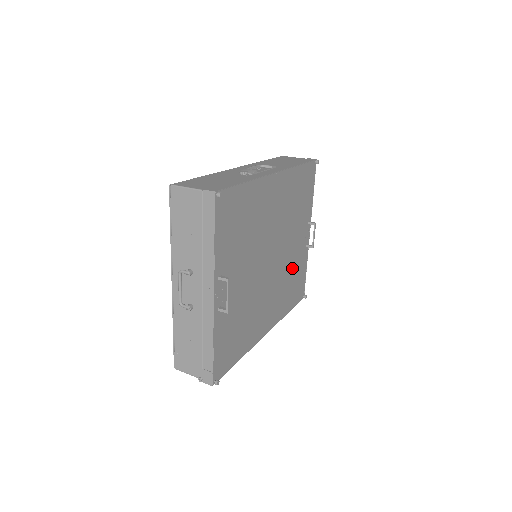
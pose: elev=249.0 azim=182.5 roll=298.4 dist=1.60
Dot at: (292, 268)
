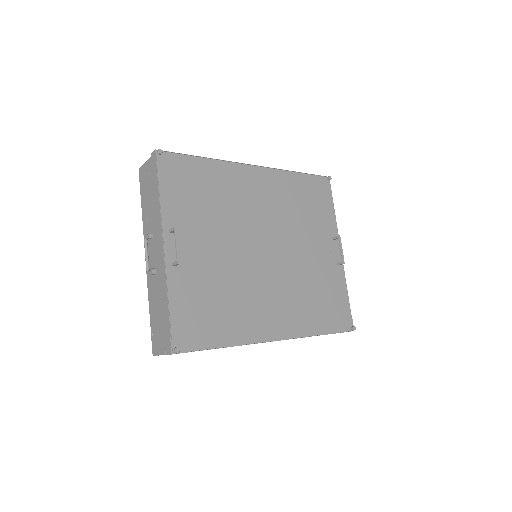
Dot at: (314, 280)
